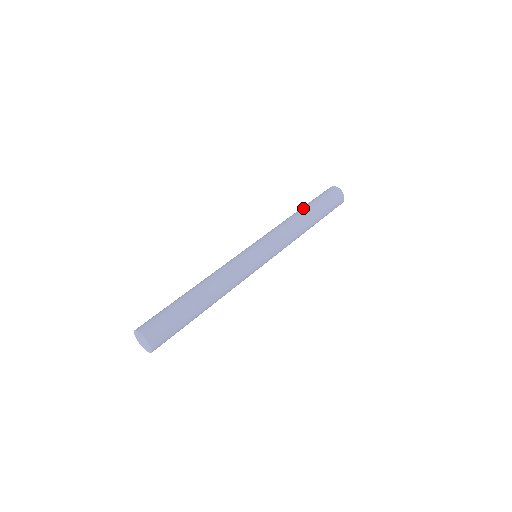
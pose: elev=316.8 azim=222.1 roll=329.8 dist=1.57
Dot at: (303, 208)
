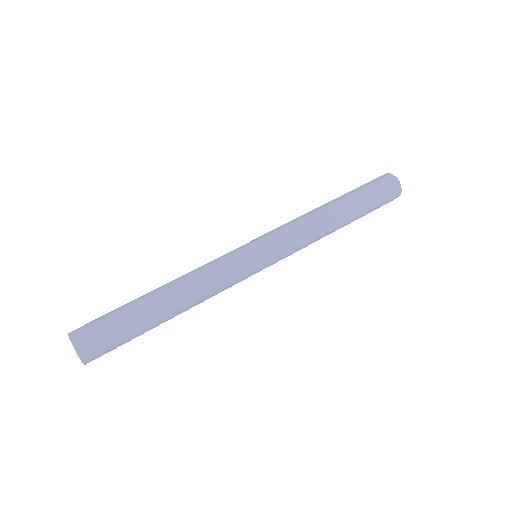
Dot at: (342, 202)
